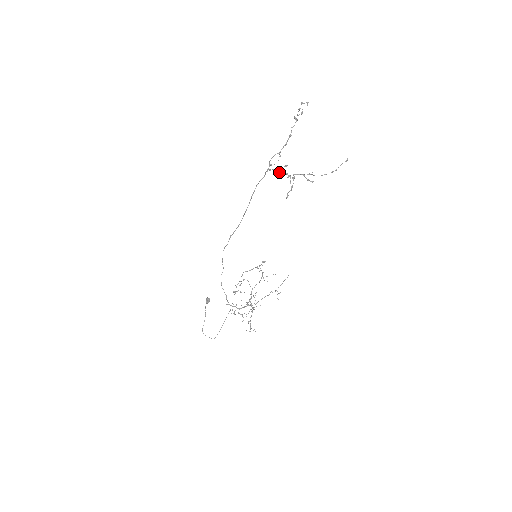
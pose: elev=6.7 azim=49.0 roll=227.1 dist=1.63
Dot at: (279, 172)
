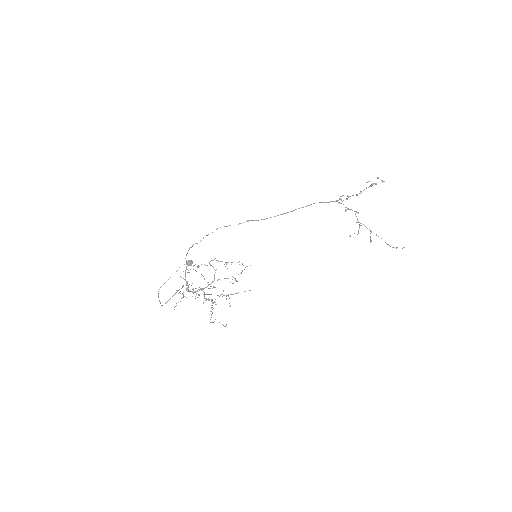
Dot at: occluded
